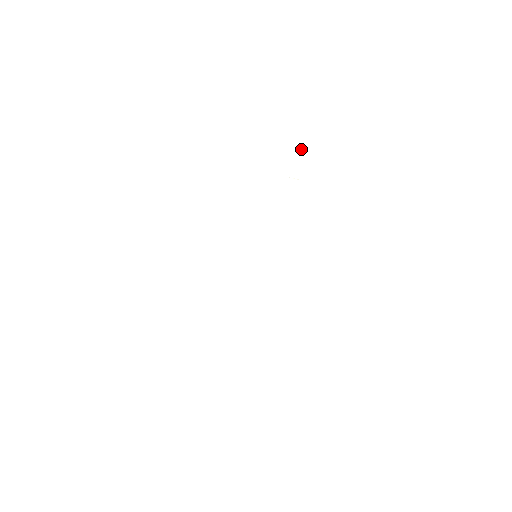
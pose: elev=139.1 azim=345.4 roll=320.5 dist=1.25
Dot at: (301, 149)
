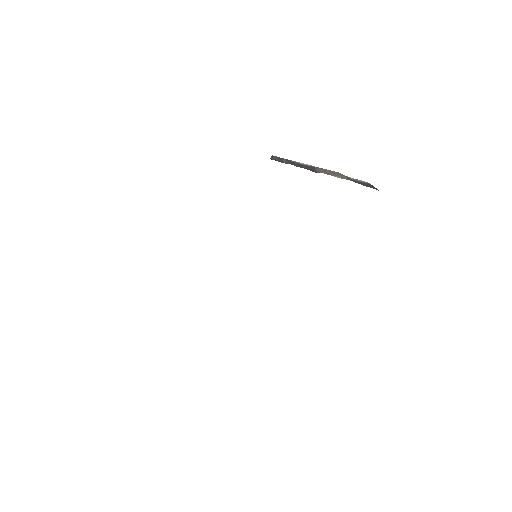
Dot at: occluded
